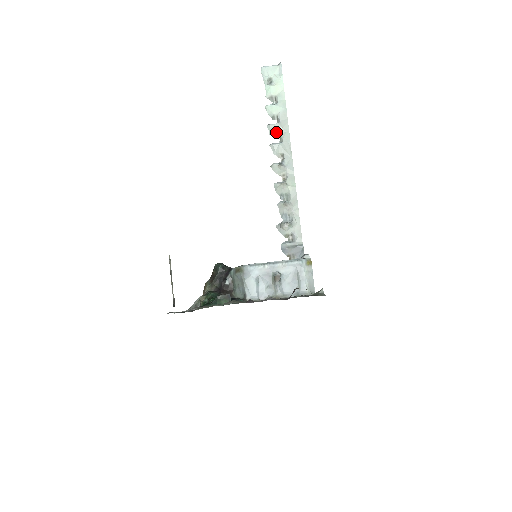
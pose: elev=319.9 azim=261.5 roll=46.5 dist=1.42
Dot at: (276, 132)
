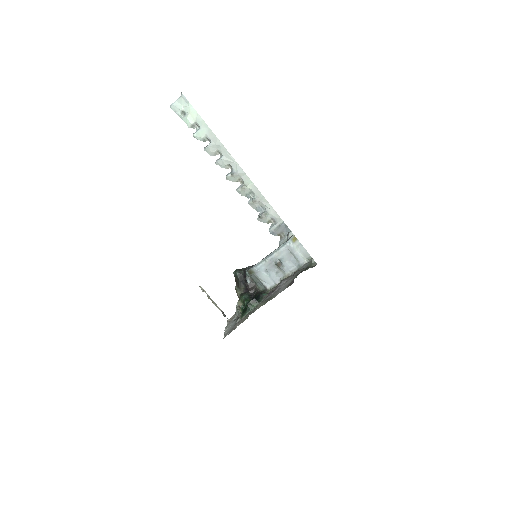
Dot at: (213, 151)
